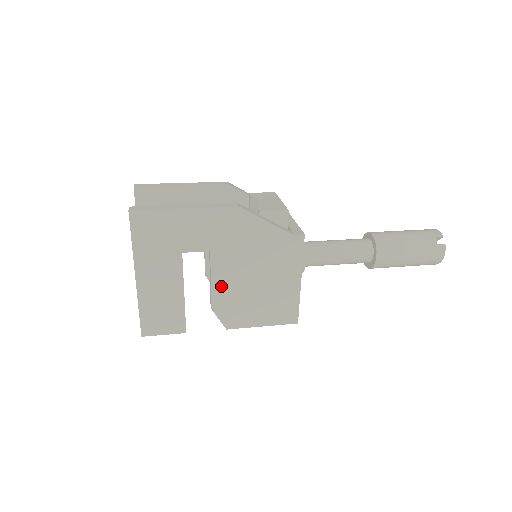
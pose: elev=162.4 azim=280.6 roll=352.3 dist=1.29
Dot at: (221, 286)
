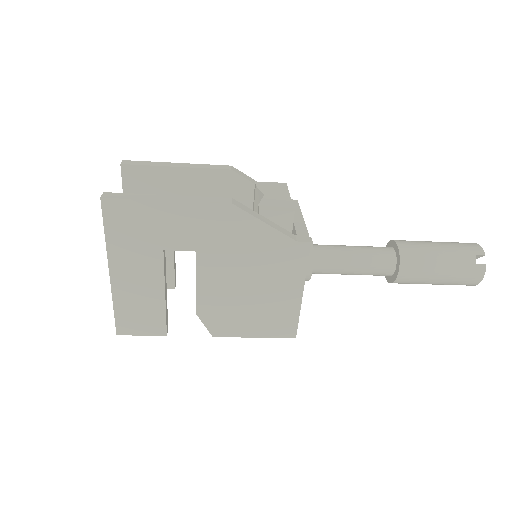
Dot at: (208, 290)
